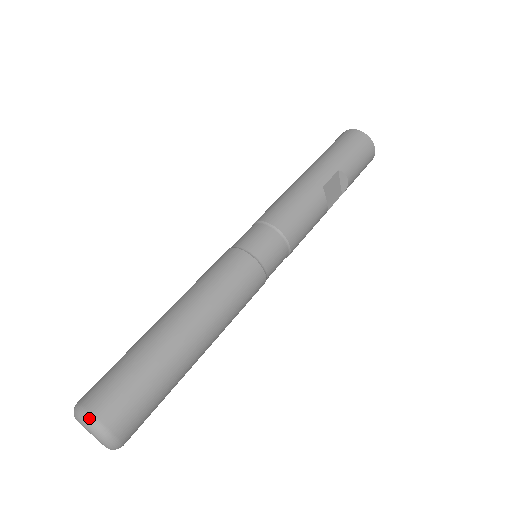
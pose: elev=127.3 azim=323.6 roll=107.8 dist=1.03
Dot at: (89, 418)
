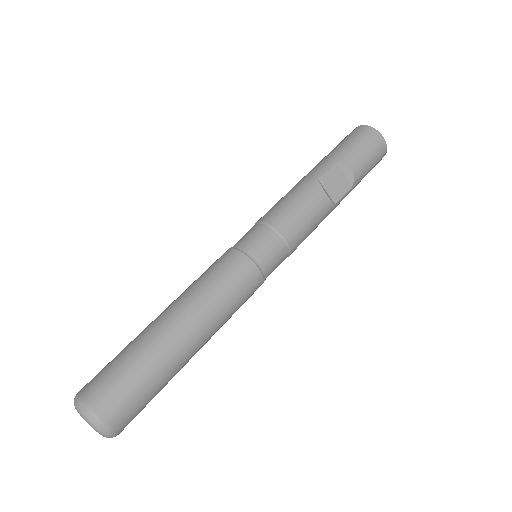
Dot at: (78, 401)
